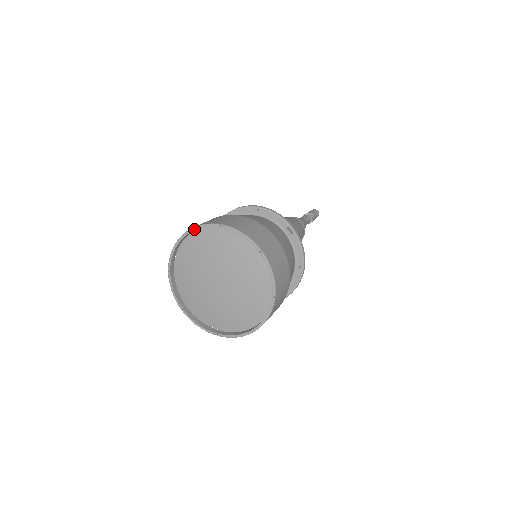
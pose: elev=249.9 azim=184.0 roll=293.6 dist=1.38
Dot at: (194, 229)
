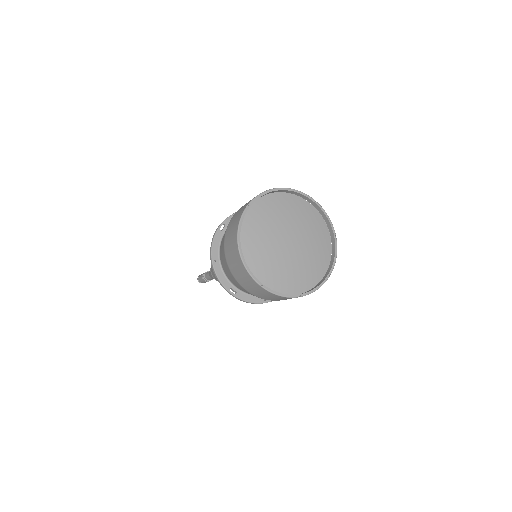
Dot at: (257, 198)
